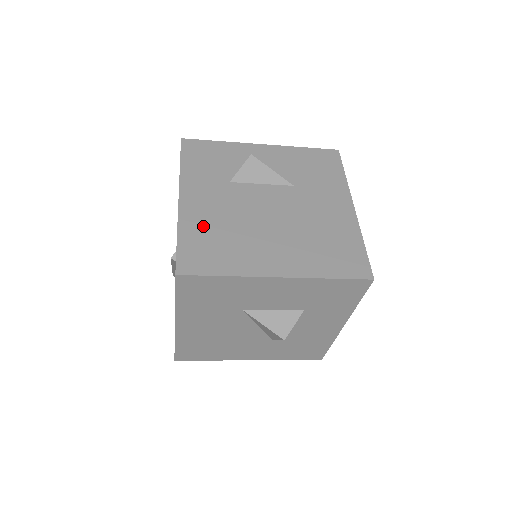
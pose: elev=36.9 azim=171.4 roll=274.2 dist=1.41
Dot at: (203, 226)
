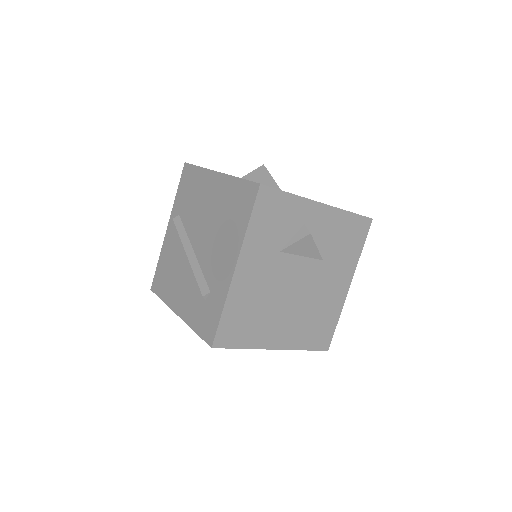
Dot at: (244, 301)
